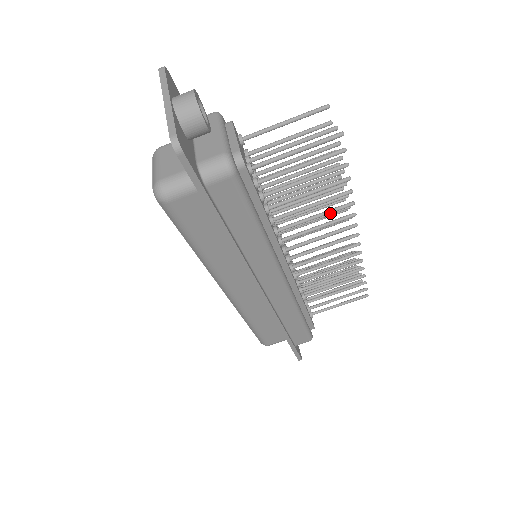
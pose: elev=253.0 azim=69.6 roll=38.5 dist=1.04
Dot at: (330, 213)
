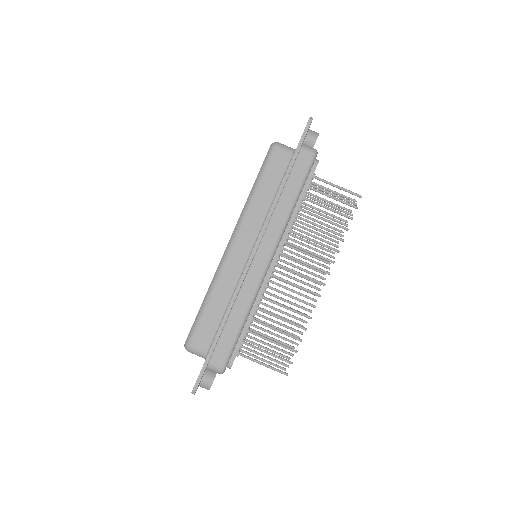
Dot at: (324, 245)
